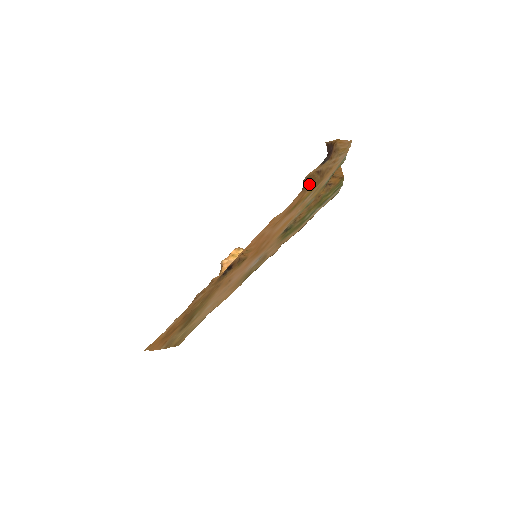
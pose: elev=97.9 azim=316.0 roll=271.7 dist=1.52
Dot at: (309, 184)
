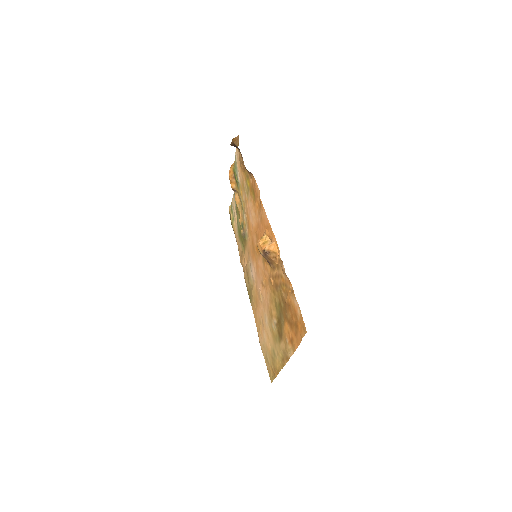
Dot at: (248, 173)
